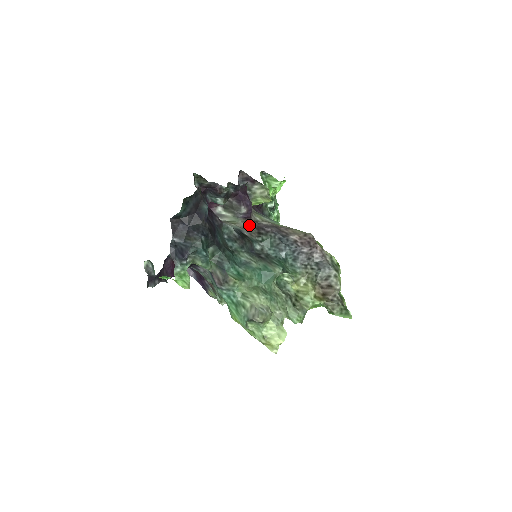
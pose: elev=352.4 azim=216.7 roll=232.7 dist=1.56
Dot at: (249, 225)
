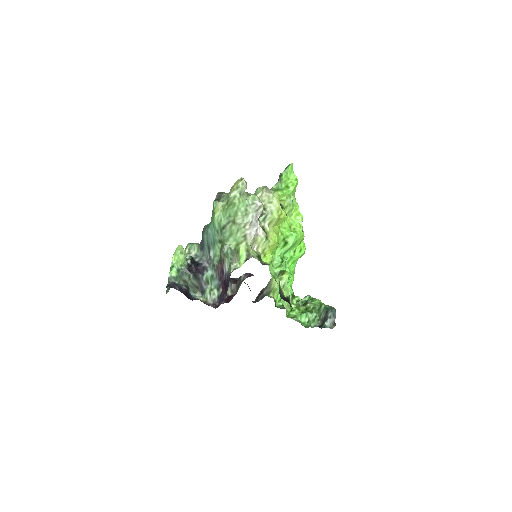
Dot at: occluded
